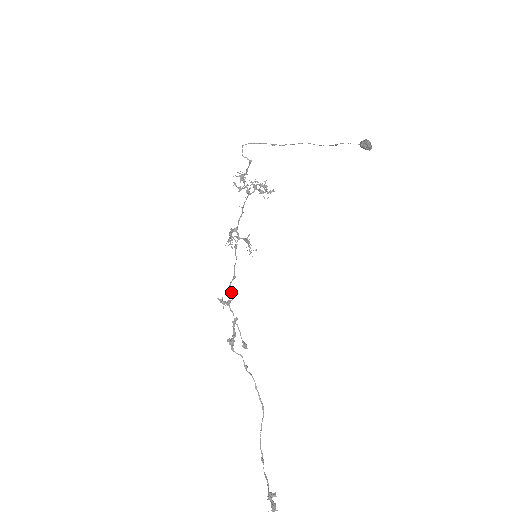
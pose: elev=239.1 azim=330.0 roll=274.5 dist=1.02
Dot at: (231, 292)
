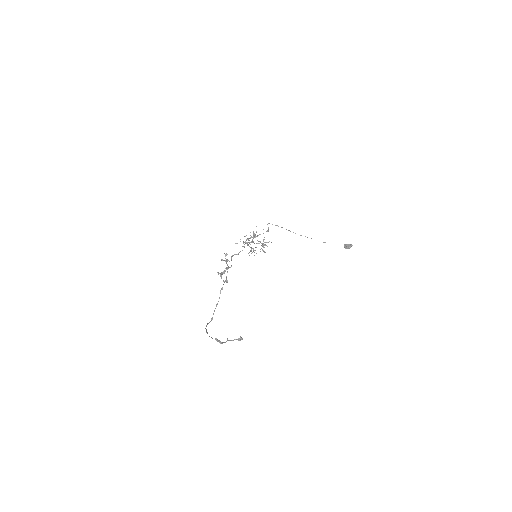
Dot at: (231, 258)
